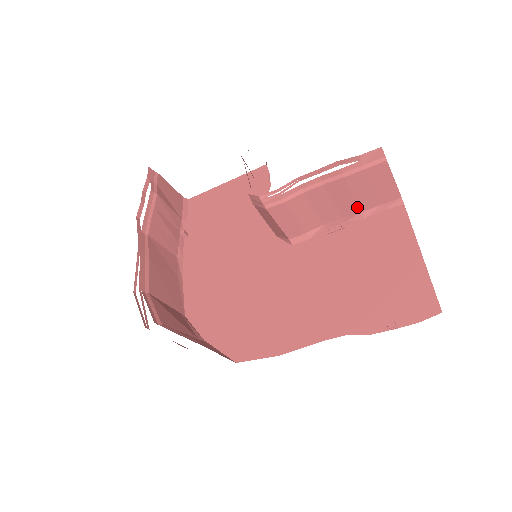
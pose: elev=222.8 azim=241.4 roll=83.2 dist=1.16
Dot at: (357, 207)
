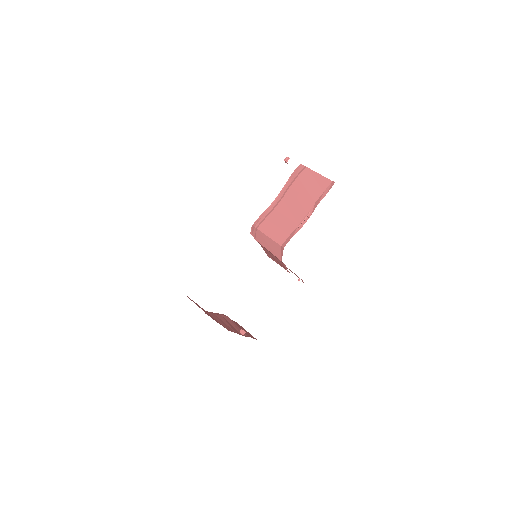
Dot at: (310, 201)
